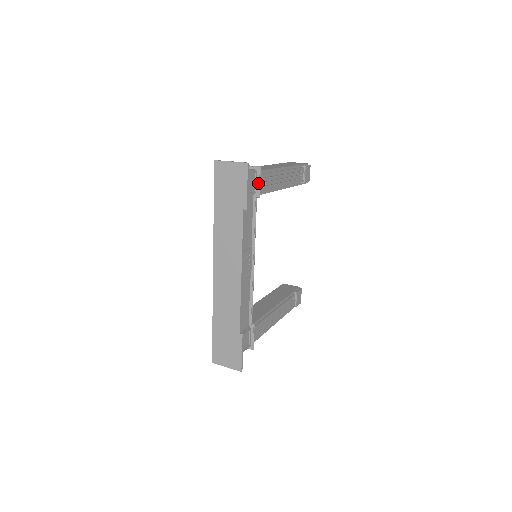
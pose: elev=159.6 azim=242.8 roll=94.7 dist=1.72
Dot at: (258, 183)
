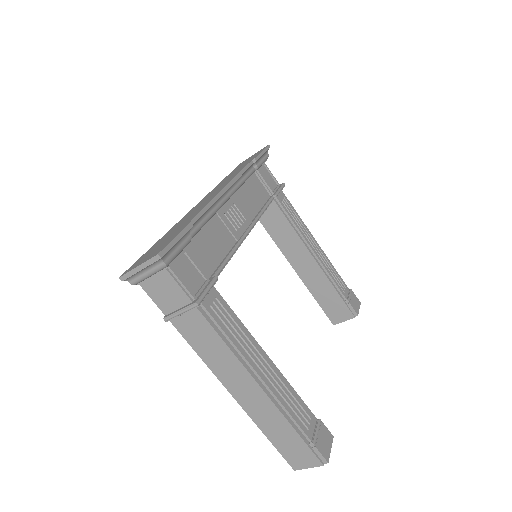
Dot at: (278, 189)
